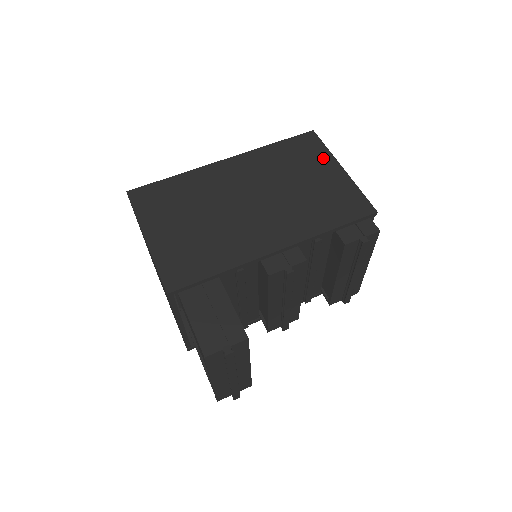
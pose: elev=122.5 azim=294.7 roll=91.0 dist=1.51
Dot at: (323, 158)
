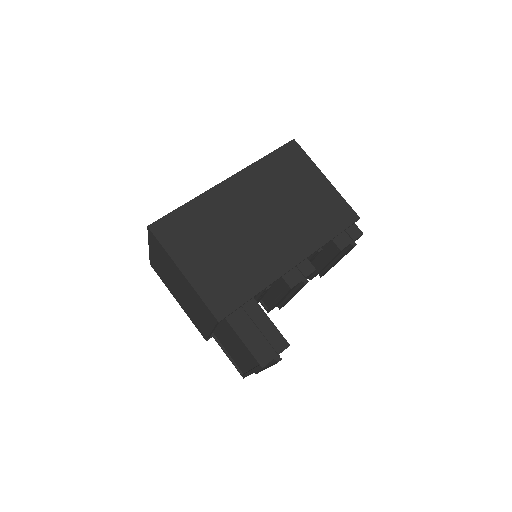
Dot at: (309, 169)
